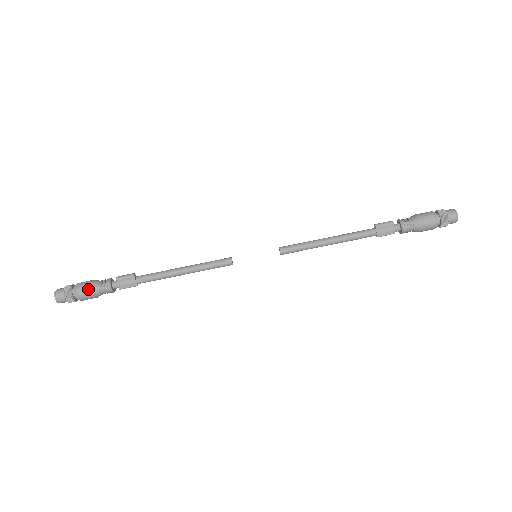
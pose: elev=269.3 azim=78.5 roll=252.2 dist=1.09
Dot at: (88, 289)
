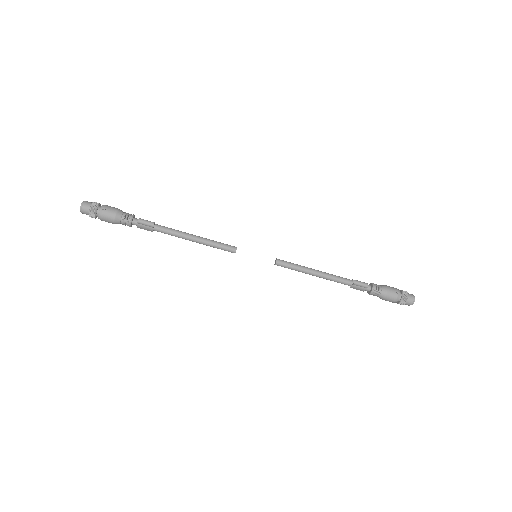
Dot at: (111, 219)
